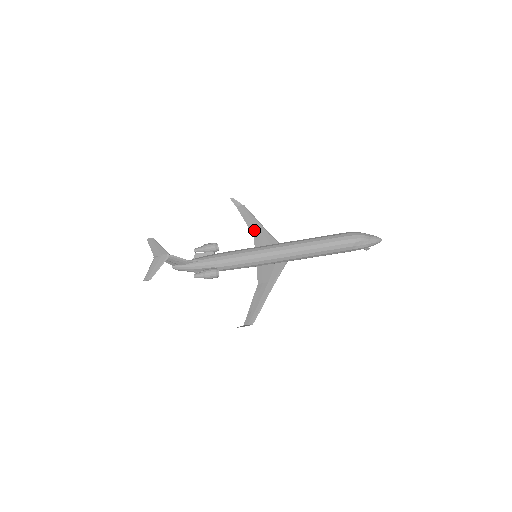
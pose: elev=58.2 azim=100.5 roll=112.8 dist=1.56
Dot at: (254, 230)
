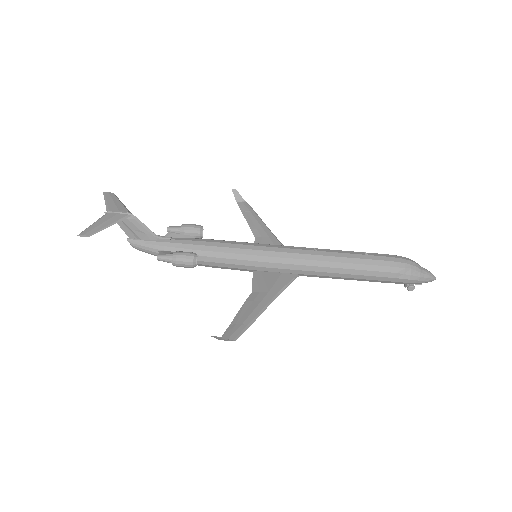
Dot at: (257, 230)
